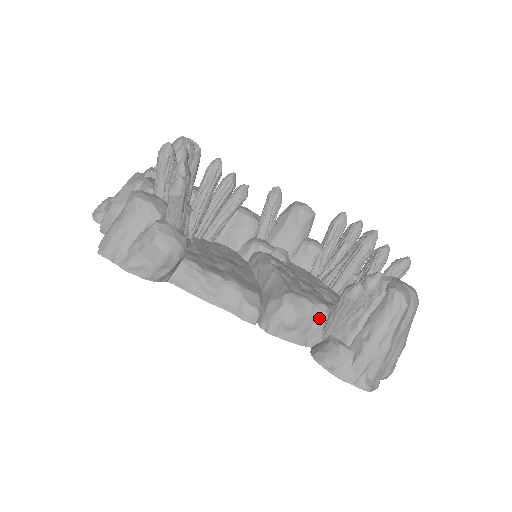
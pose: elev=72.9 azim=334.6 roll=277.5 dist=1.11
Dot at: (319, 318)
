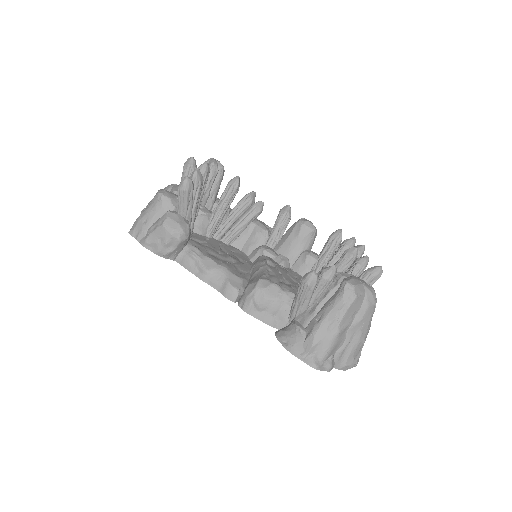
Dot at: (287, 303)
